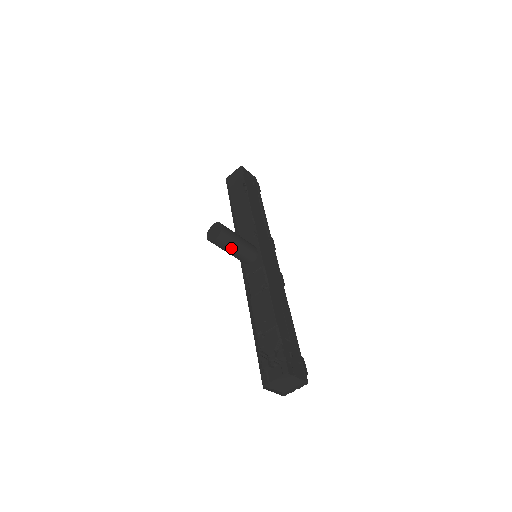
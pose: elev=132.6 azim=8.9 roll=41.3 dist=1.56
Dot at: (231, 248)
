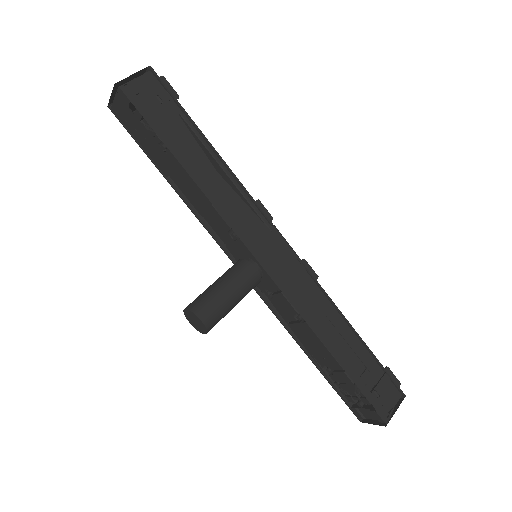
Dot at: (228, 312)
